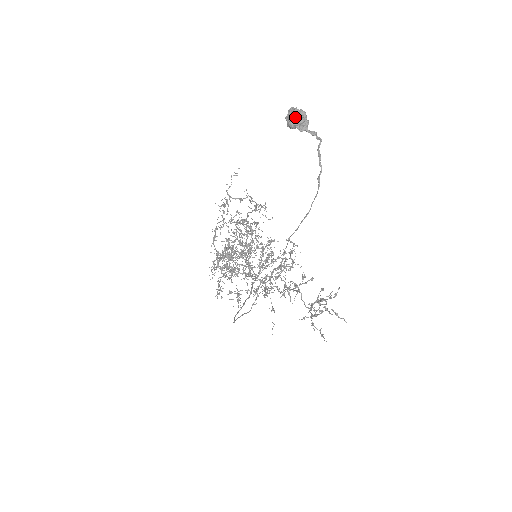
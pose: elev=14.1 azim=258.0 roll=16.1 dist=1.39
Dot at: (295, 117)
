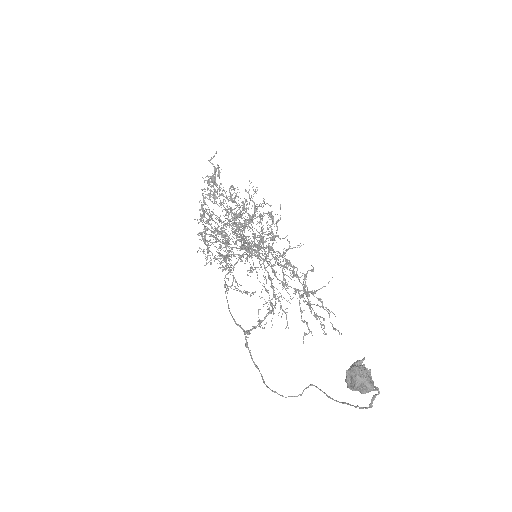
Dot at: (359, 391)
